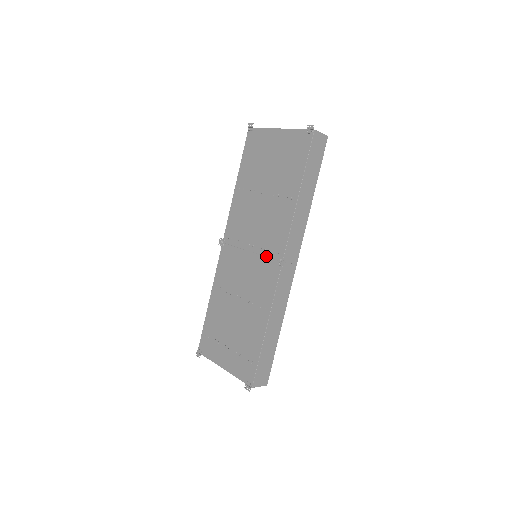
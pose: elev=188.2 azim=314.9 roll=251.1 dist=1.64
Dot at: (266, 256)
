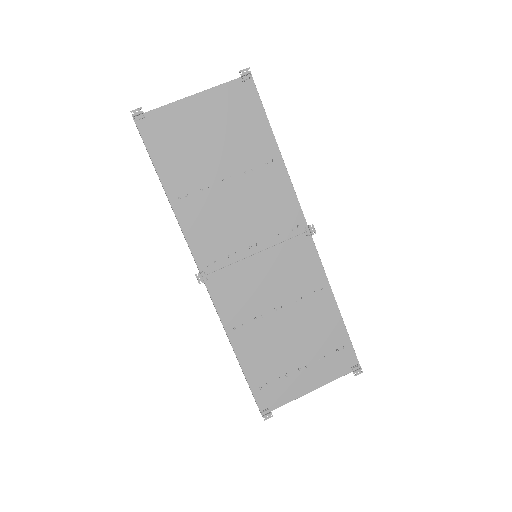
Dot at: (284, 240)
